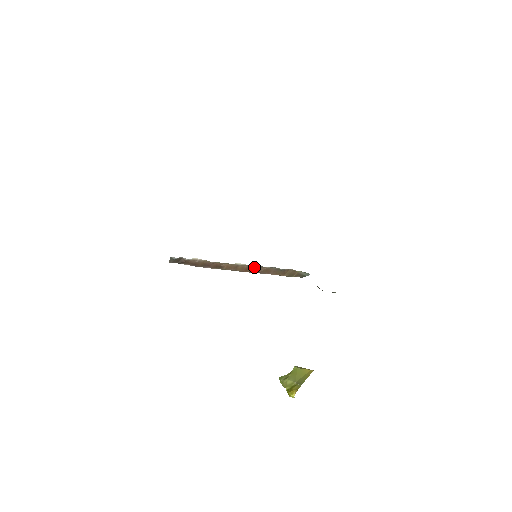
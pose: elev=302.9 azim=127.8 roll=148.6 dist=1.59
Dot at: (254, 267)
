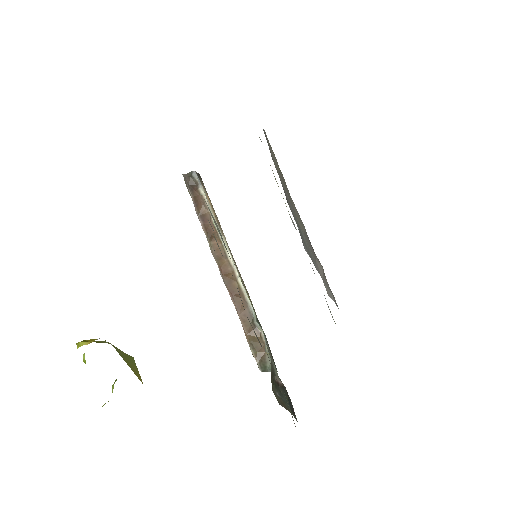
Dot at: (236, 280)
